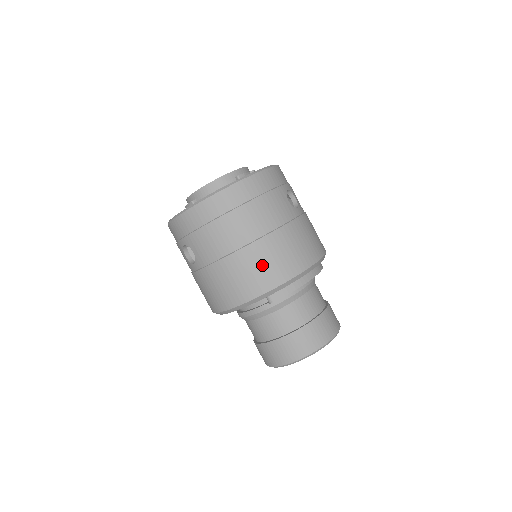
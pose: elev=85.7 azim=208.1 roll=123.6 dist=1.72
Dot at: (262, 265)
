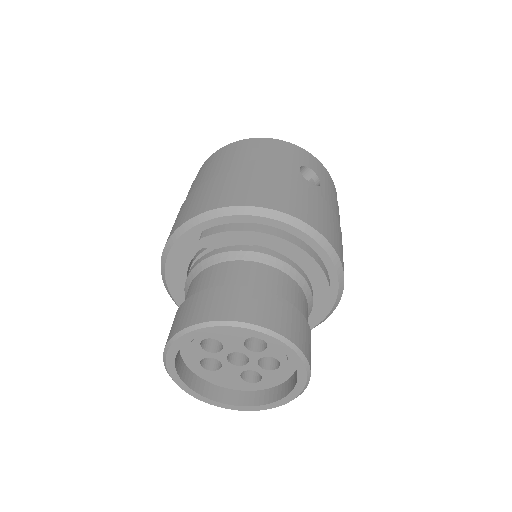
Dot at: (213, 191)
